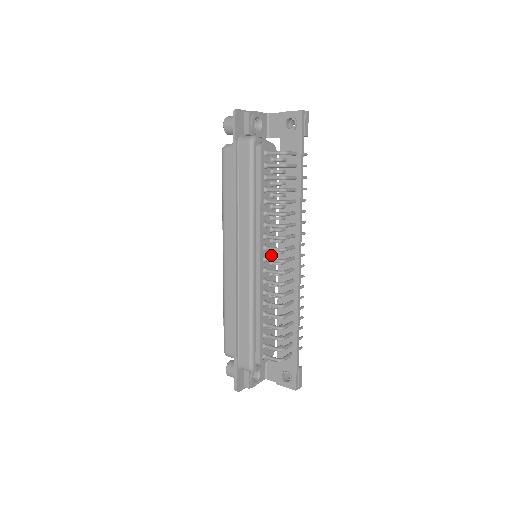
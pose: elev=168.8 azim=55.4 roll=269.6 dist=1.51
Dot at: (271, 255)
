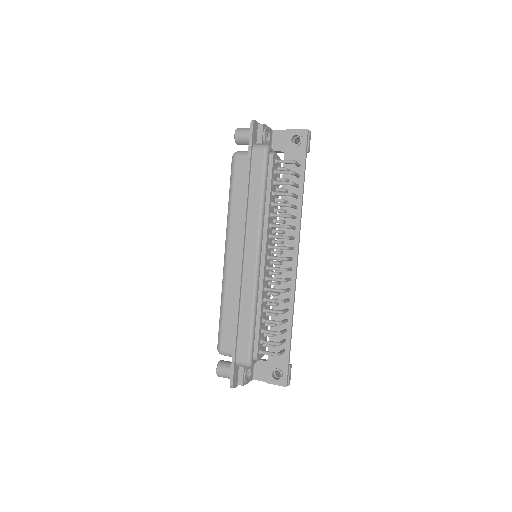
Dot at: (271, 255)
